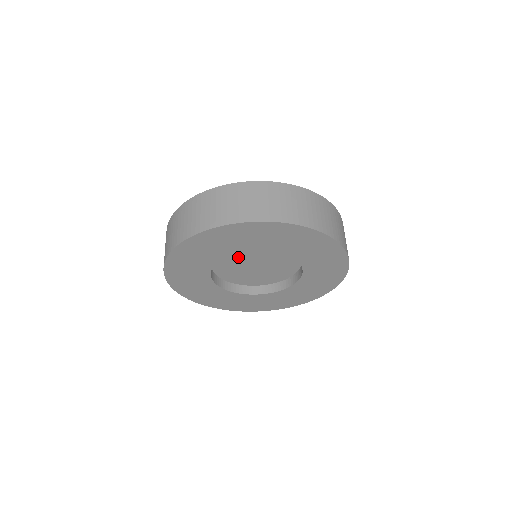
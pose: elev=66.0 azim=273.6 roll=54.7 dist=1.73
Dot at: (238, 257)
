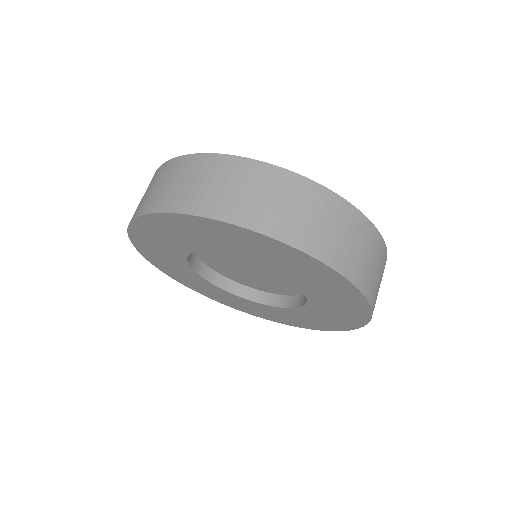
Dot at: occluded
